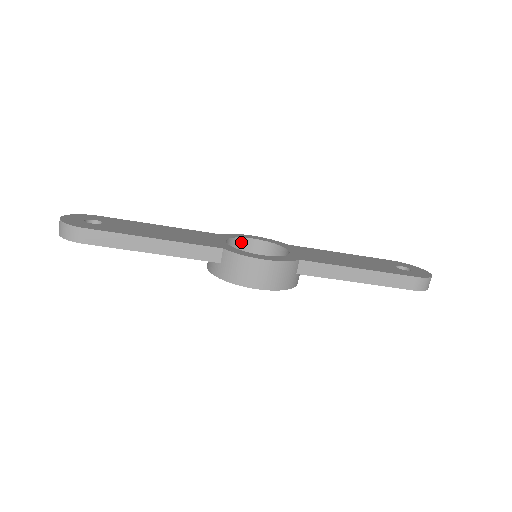
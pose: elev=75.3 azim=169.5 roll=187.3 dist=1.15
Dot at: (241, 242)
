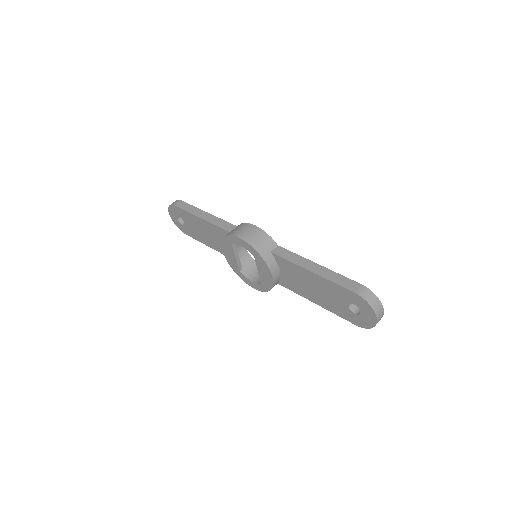
Dot at: (255, 266)
